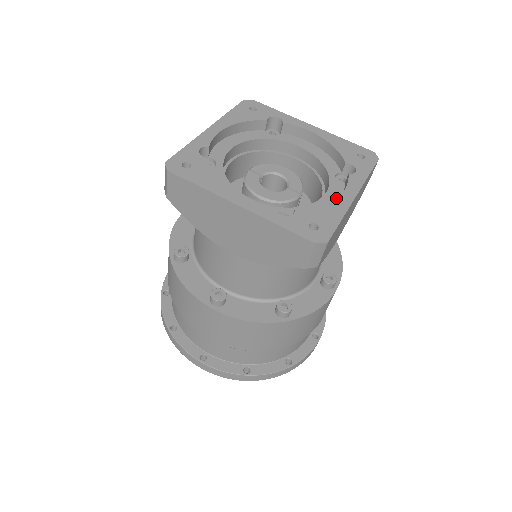
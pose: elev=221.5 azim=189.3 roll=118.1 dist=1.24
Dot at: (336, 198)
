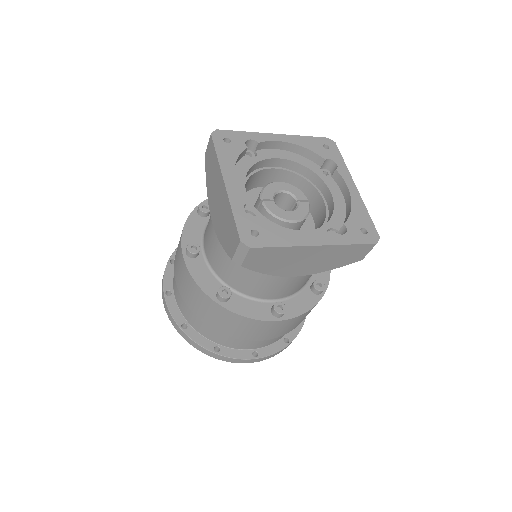
Dot at: (351, 197)
